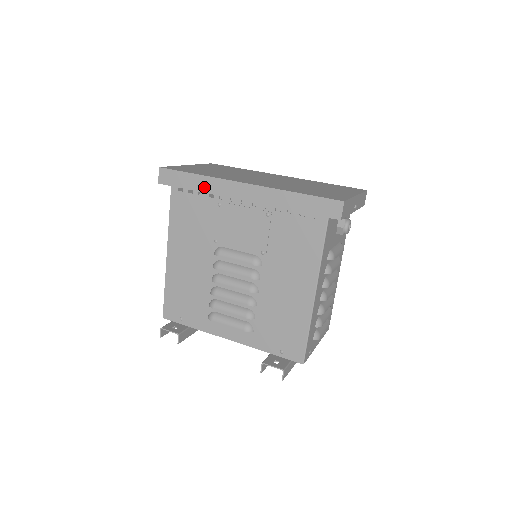
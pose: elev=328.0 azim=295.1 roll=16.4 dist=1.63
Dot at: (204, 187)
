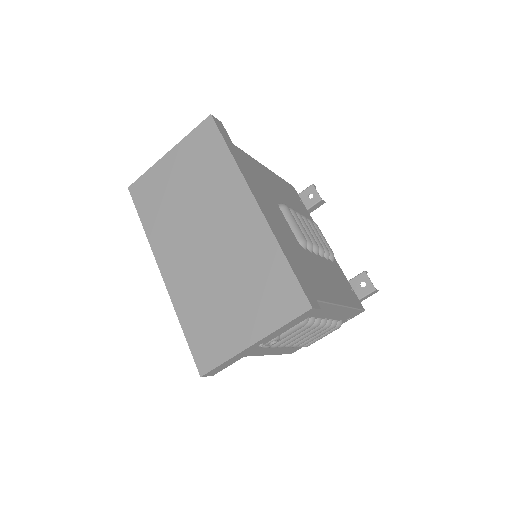
Dot at: occluded
